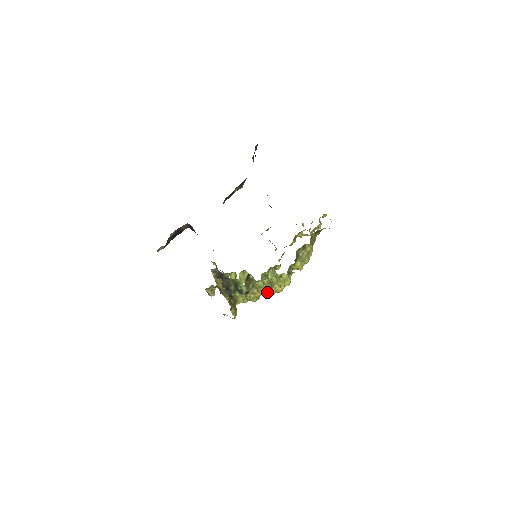
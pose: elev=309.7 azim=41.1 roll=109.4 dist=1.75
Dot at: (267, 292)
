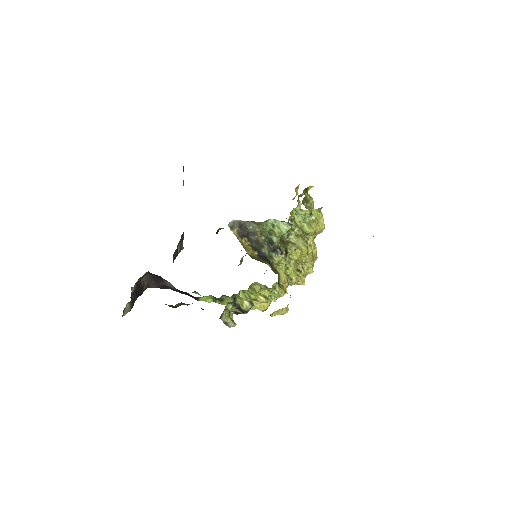
Dot at: (307, 246)
